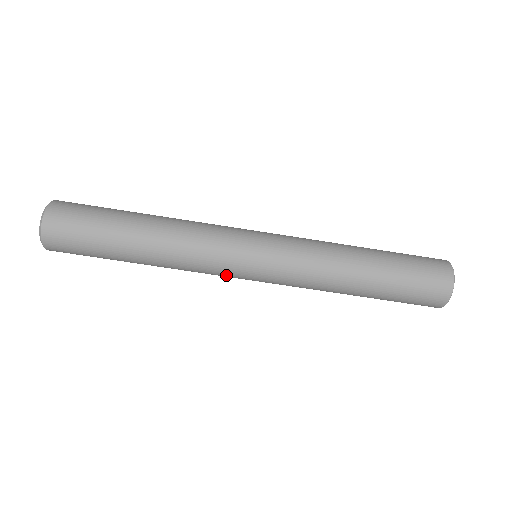
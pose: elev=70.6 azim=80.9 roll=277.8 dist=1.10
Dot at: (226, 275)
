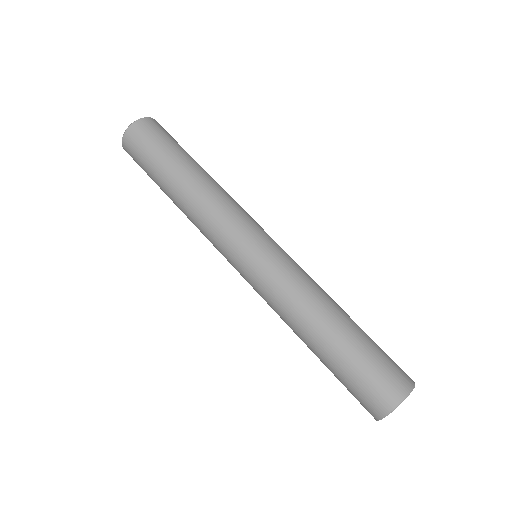
Dot at: (241, 227)
